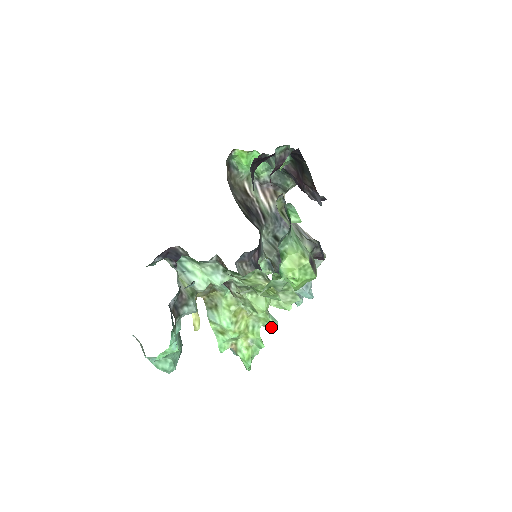
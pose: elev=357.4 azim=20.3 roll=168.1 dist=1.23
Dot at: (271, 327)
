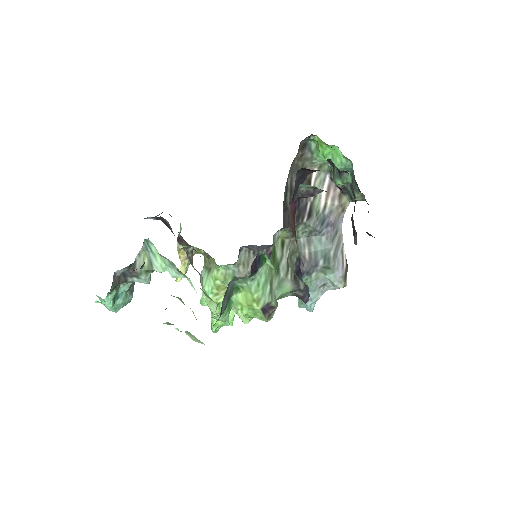
Dot at: occluded
